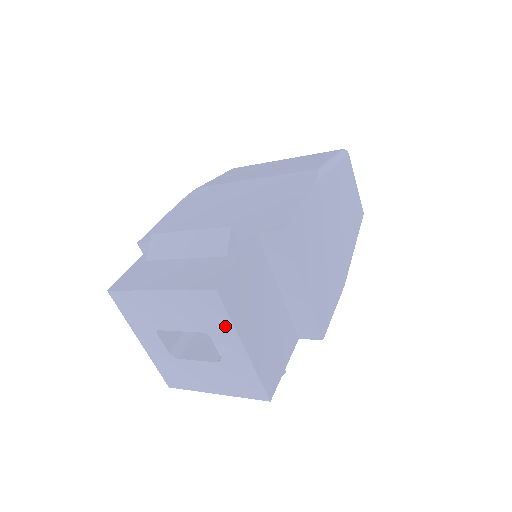
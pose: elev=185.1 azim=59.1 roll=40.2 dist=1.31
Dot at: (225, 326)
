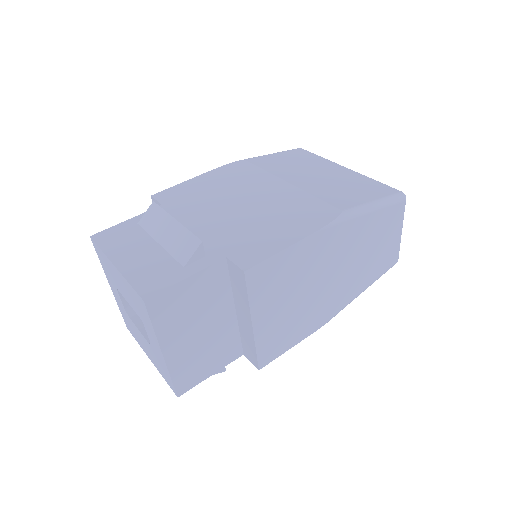
Dot at: (150, 327)
